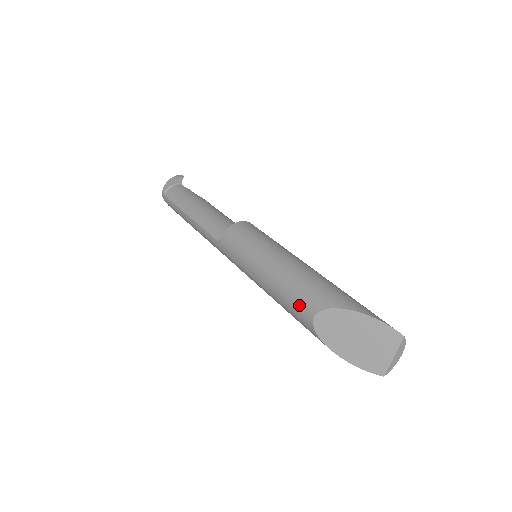
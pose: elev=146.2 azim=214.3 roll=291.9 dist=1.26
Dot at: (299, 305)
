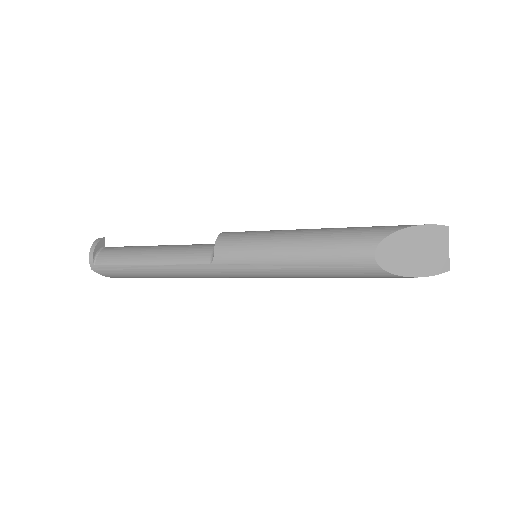
Dot at: (351, 256)
